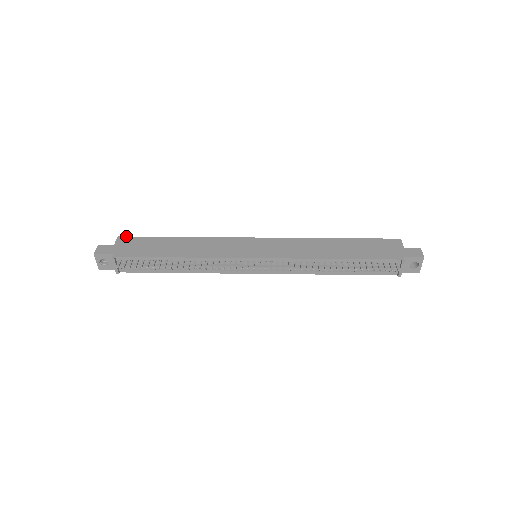
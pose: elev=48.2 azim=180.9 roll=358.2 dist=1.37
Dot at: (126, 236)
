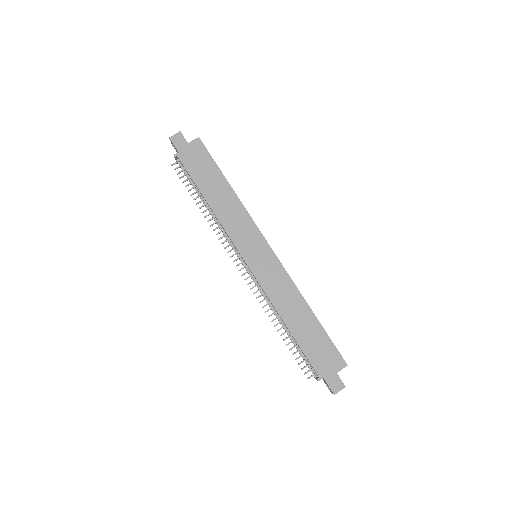
Dot at: occluded
